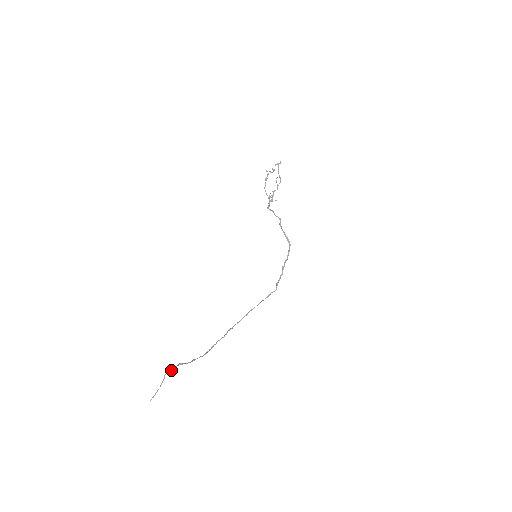
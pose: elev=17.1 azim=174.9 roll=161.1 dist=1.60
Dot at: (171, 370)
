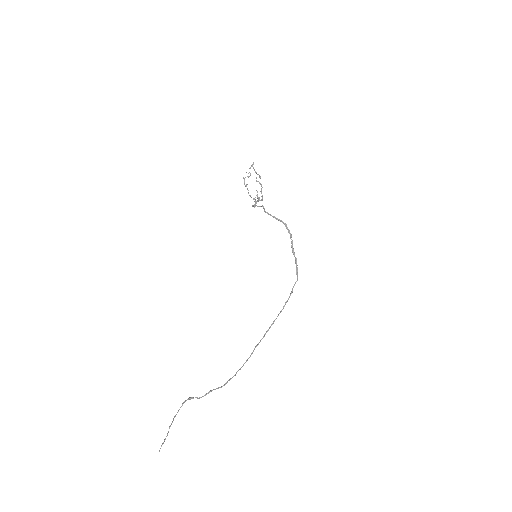
Dot at: (179, 409)
